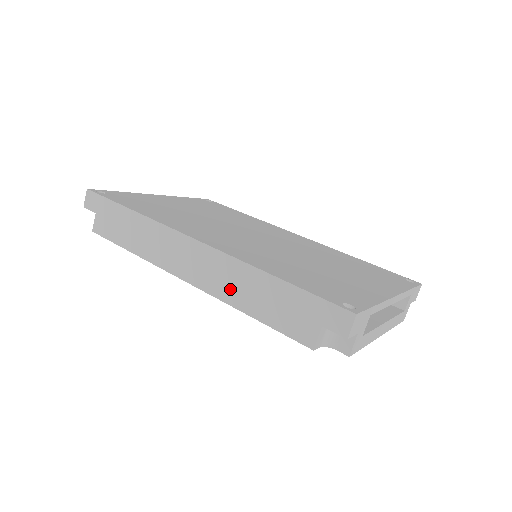
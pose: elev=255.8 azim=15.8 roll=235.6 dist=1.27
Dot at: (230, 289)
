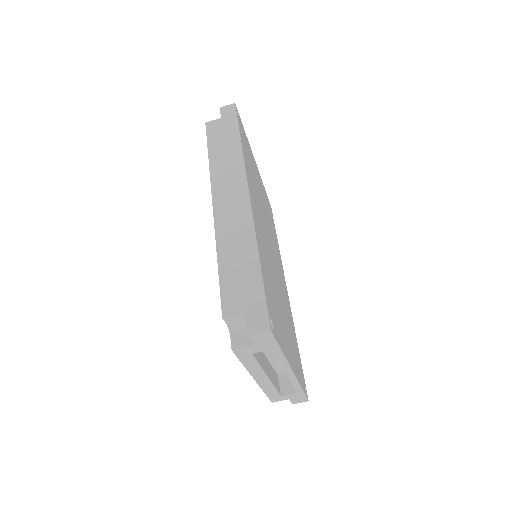
Dot at: (229, 237)
